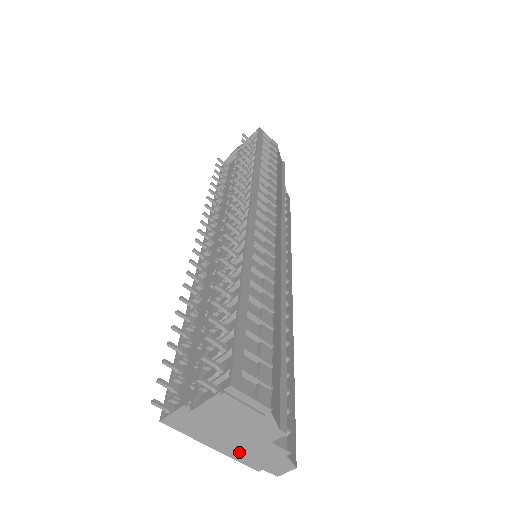
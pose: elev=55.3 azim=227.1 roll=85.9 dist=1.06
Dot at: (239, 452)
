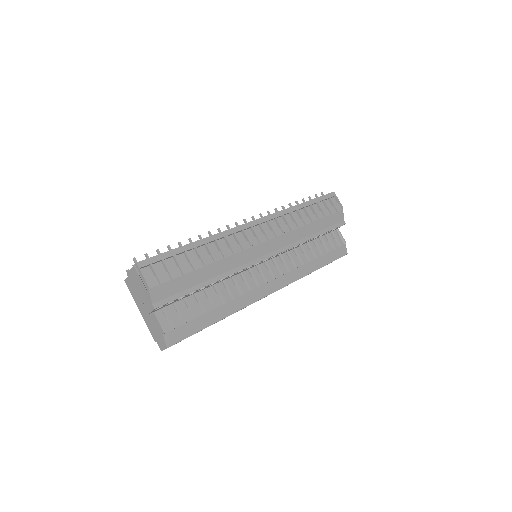
Dot at: (148, 320)
